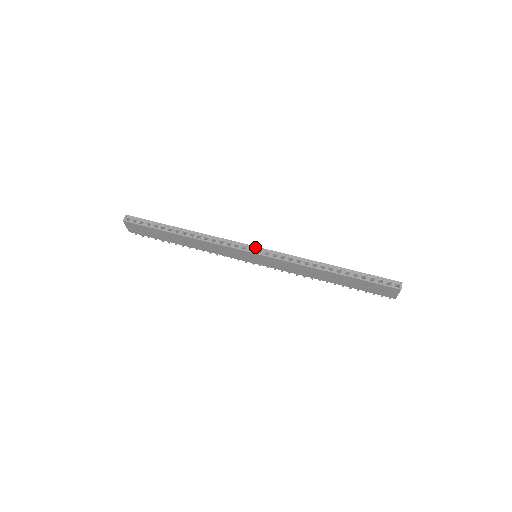
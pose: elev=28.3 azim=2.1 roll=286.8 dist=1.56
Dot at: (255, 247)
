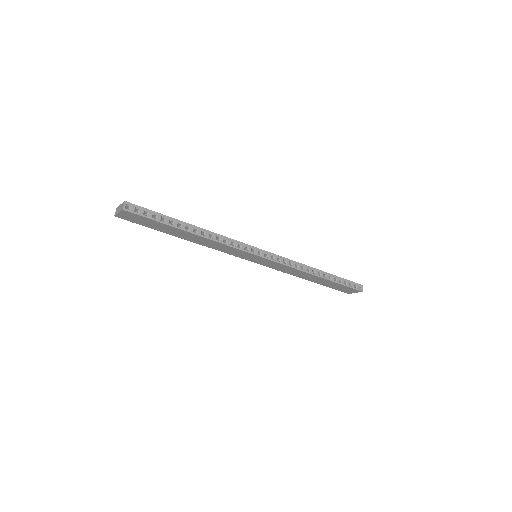
Dot at: (263, 250)
